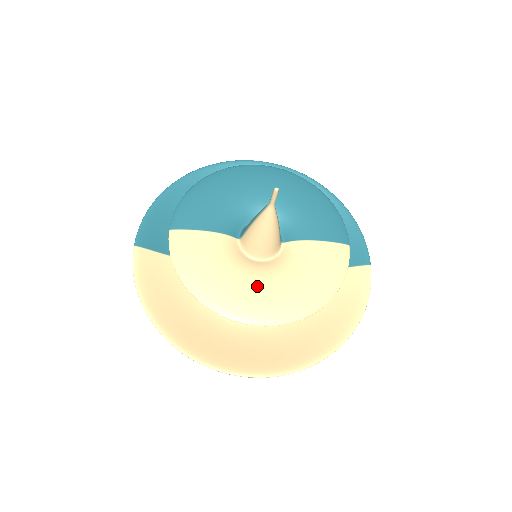
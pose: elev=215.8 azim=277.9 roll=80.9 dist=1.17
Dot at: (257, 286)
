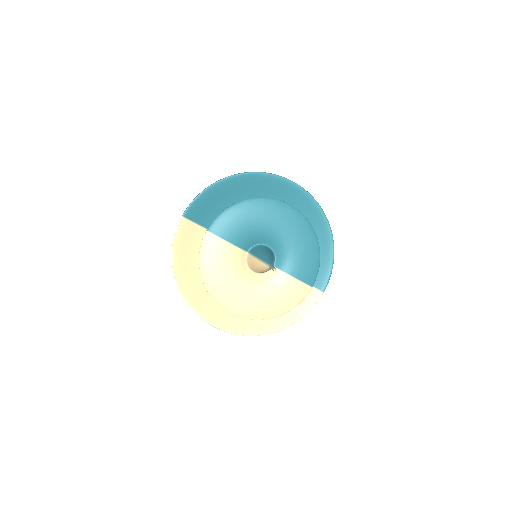
Dot at: (242, 291)
